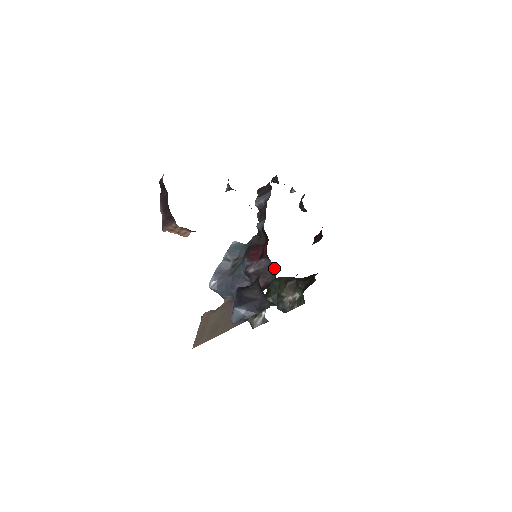
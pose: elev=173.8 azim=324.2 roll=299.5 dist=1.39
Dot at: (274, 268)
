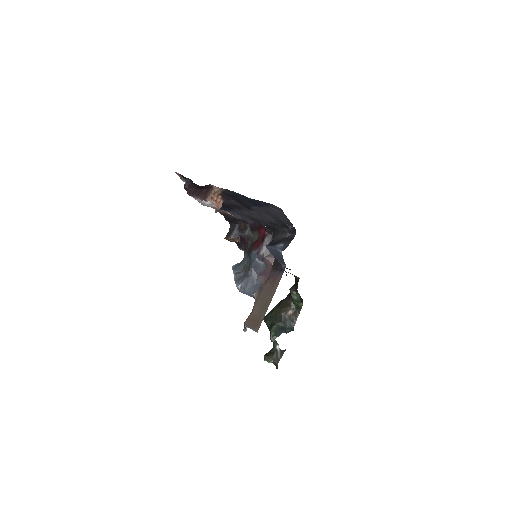
Dot at: occluded
